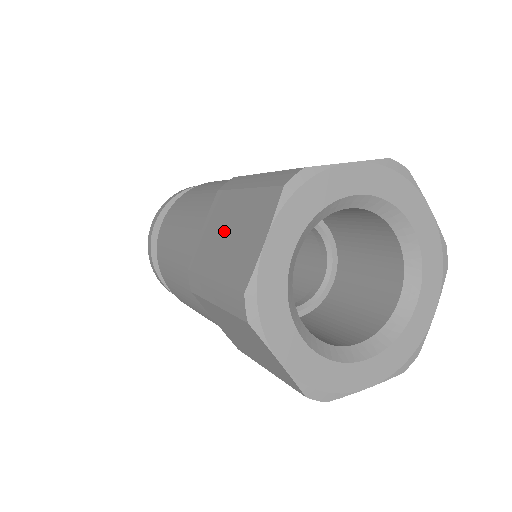
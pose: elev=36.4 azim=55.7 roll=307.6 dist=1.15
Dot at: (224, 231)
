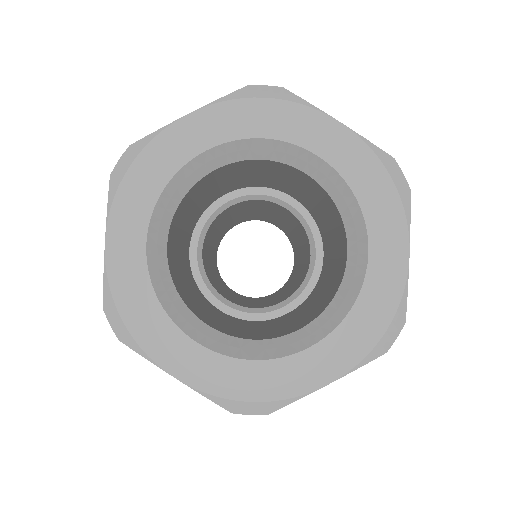
Dot at: occluded
